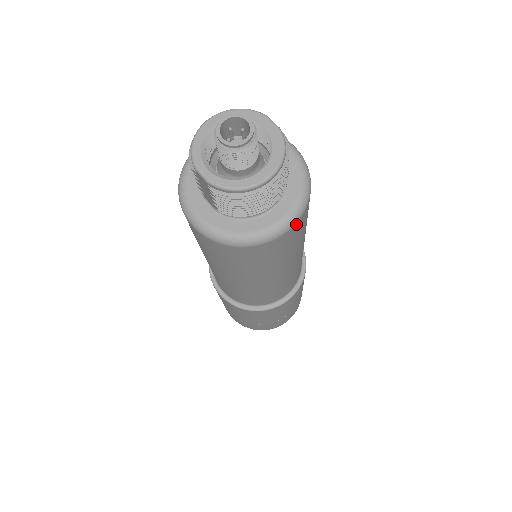
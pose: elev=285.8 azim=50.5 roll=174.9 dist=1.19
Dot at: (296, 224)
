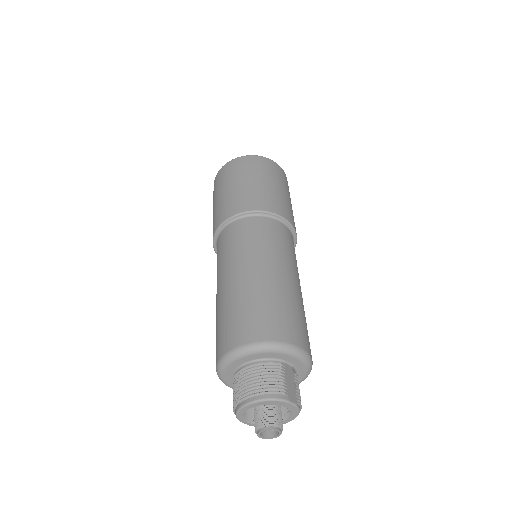
Dot at: occluded
